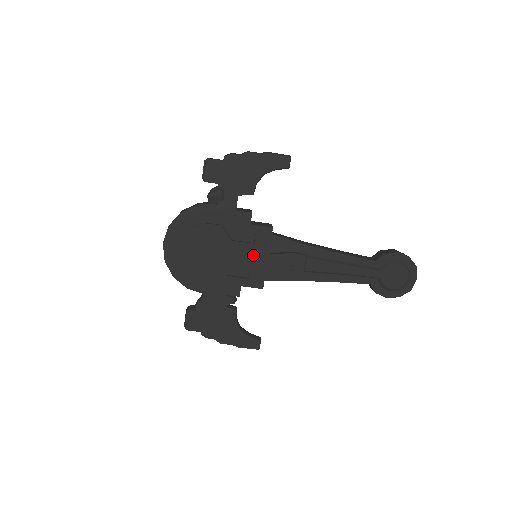
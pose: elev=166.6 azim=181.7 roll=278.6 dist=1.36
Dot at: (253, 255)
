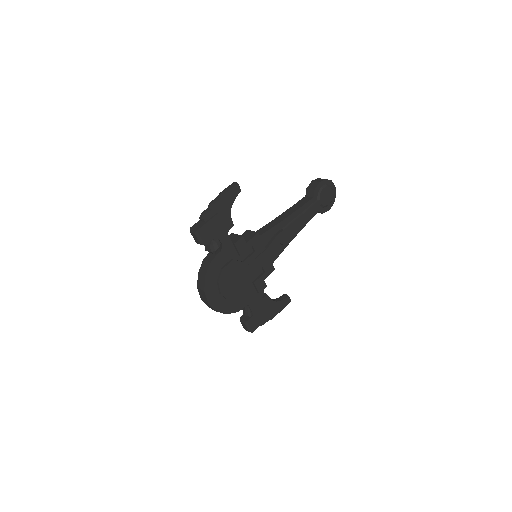
Dot at: (259, 258)
